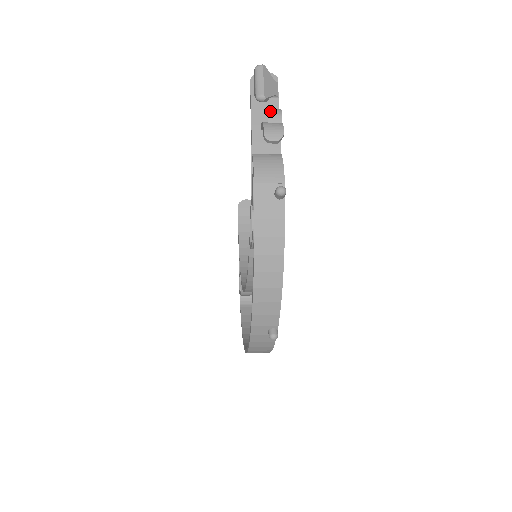
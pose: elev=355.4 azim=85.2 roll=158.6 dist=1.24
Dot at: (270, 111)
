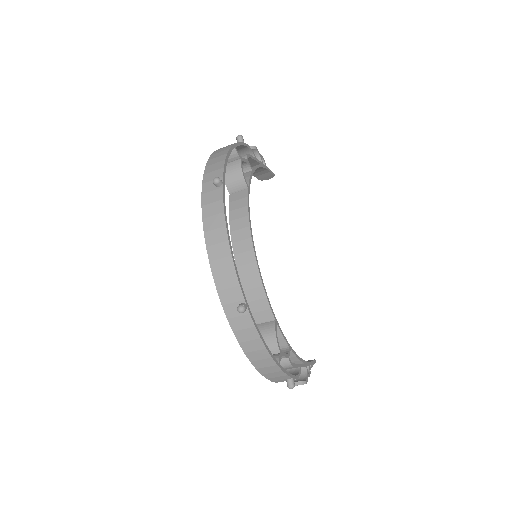
Dot at: occluded
